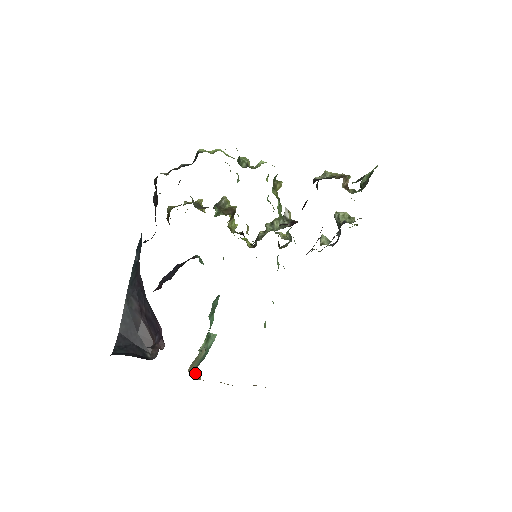
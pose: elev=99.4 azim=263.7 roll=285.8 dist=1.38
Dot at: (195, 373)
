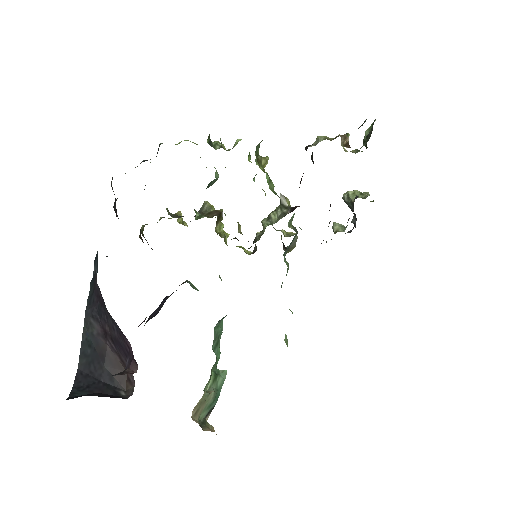
Dot at: (205, 424)
